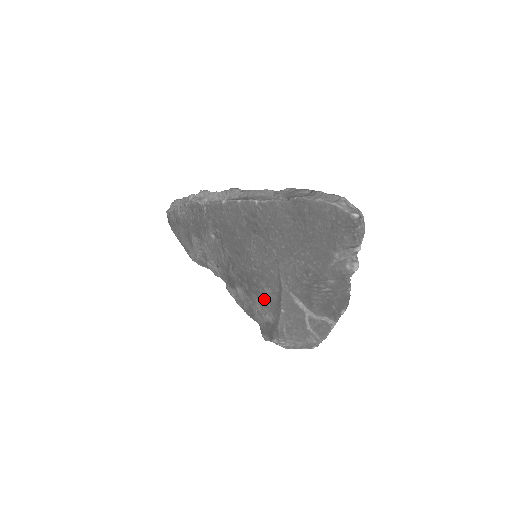
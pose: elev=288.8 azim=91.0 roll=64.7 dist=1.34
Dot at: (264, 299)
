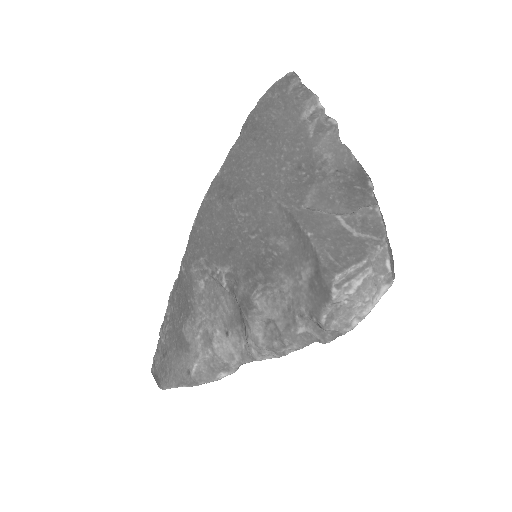
Dot at: (286, 258)
